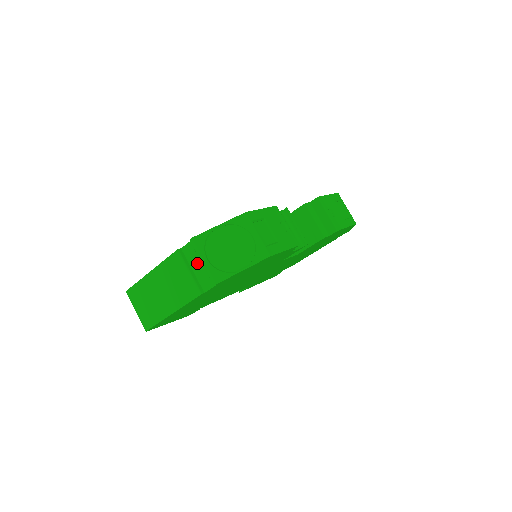
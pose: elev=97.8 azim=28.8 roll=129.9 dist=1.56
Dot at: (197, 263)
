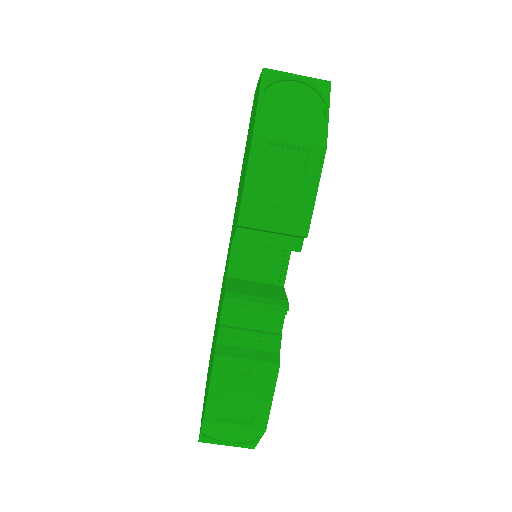
Dot at: occluded
